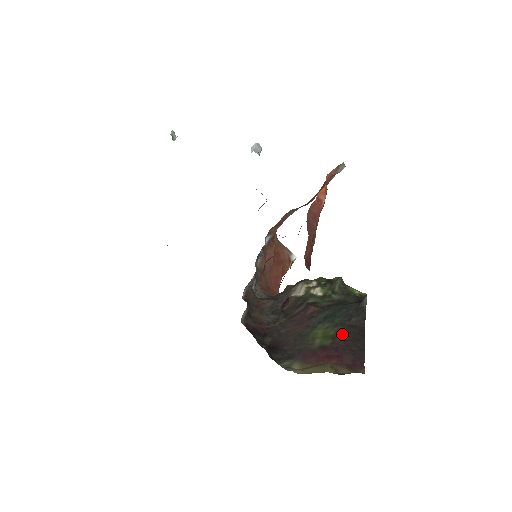
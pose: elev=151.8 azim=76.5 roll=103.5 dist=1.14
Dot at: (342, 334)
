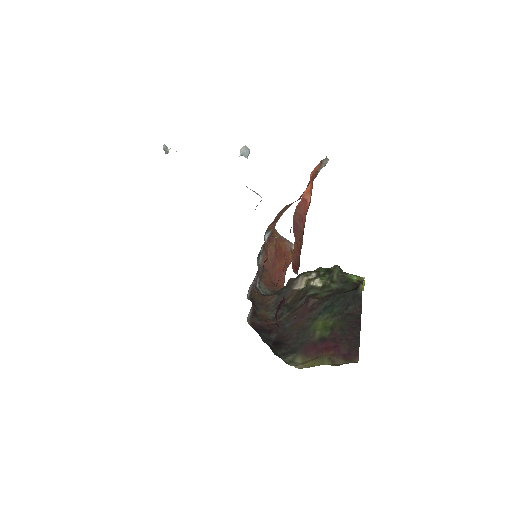
Dot at: (340, 324)
